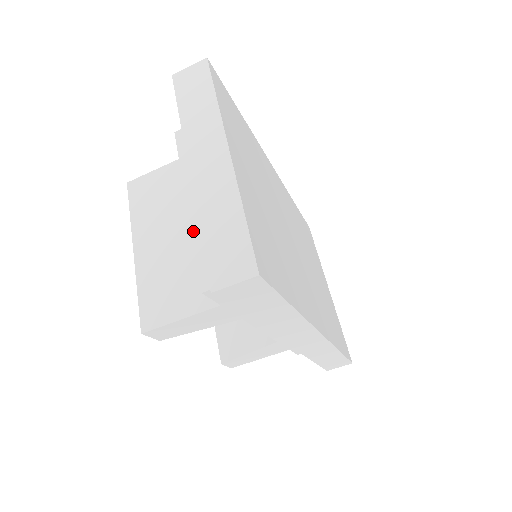
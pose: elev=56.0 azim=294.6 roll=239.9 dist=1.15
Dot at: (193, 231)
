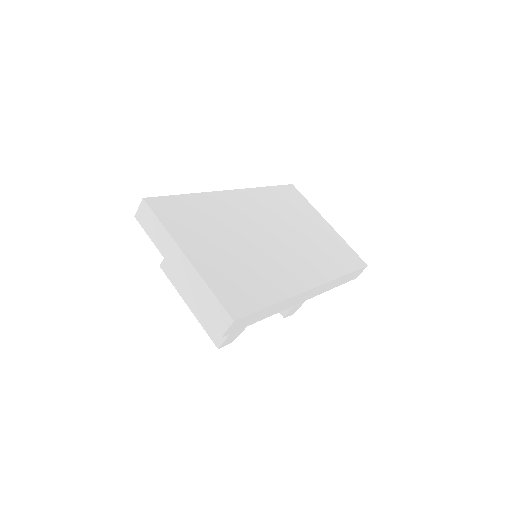
Dot at: occluded
